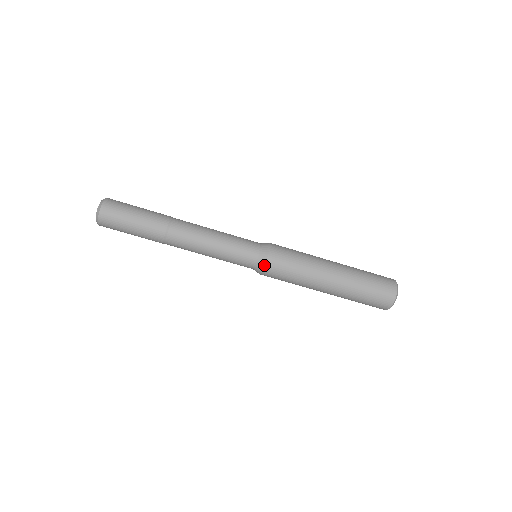
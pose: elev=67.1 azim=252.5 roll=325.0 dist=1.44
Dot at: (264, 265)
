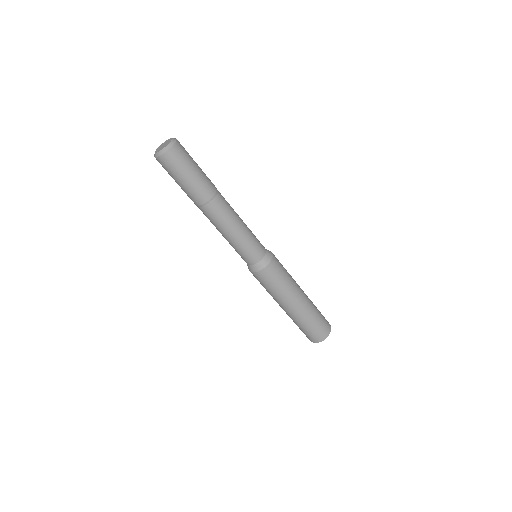
Dot at: (269, 262)
